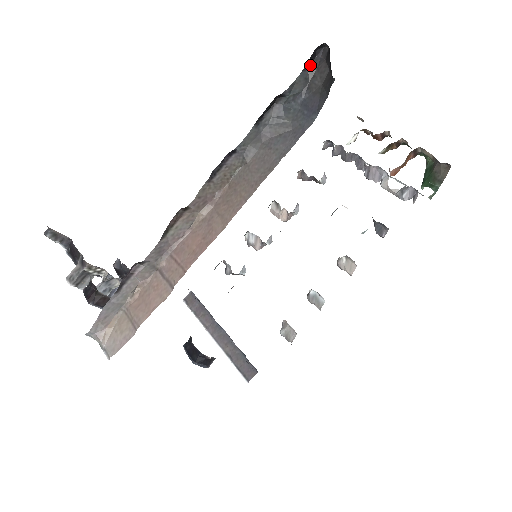
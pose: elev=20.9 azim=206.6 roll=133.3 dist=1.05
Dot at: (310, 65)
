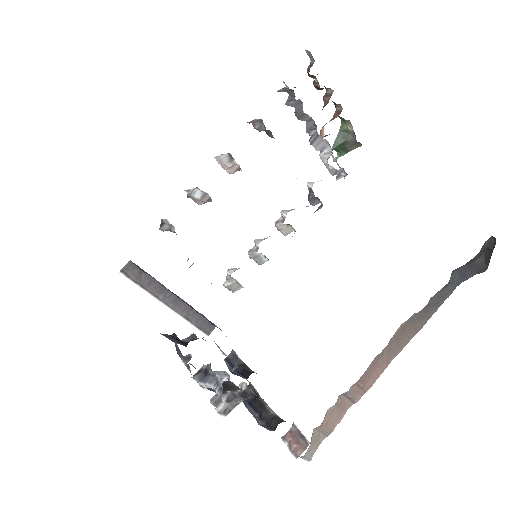
Dot at: (481, 250)
